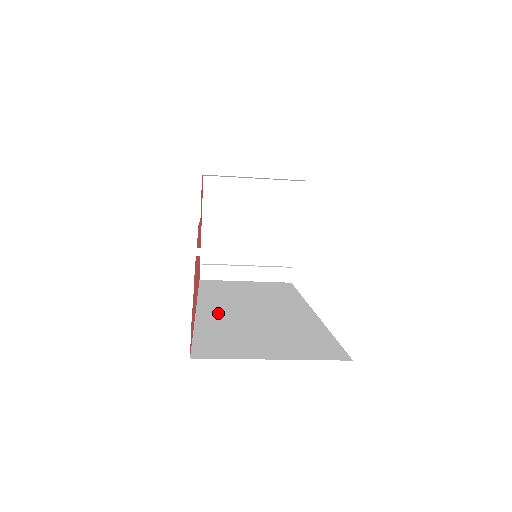
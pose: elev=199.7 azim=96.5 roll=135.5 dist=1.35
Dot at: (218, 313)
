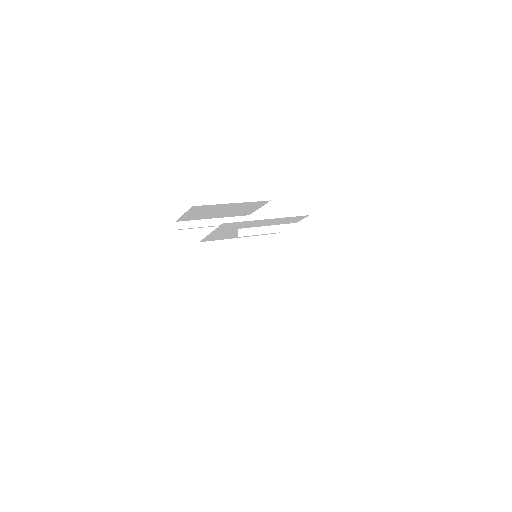
Dot at: occluded
